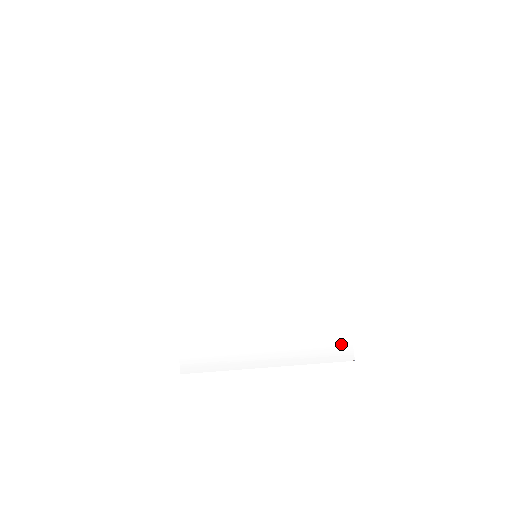
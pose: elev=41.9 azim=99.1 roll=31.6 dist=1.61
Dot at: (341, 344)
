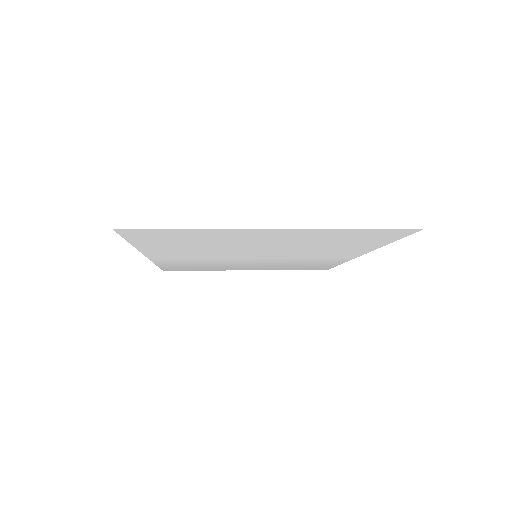
Dot at: (322, 268)
